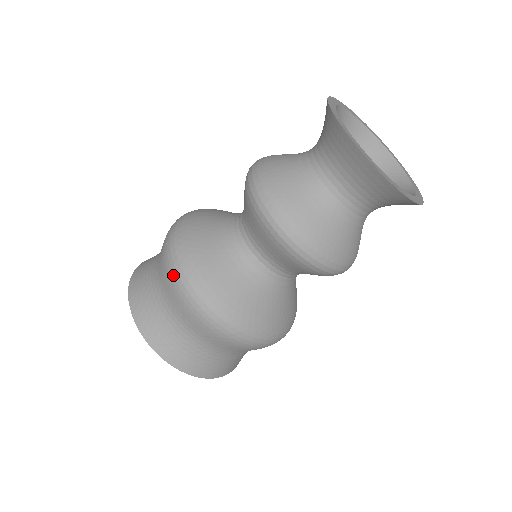
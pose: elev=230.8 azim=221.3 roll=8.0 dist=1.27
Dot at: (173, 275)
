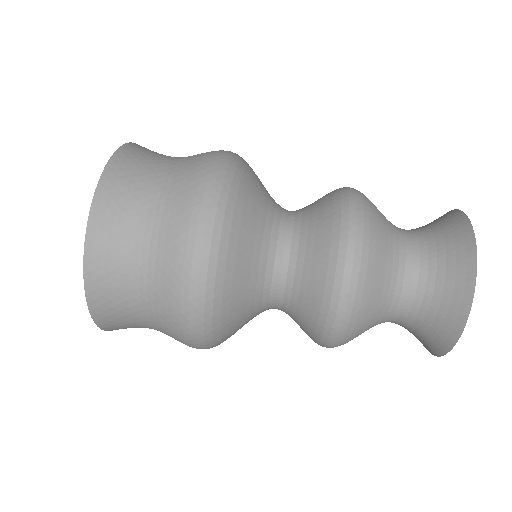
Dot at: occluded
